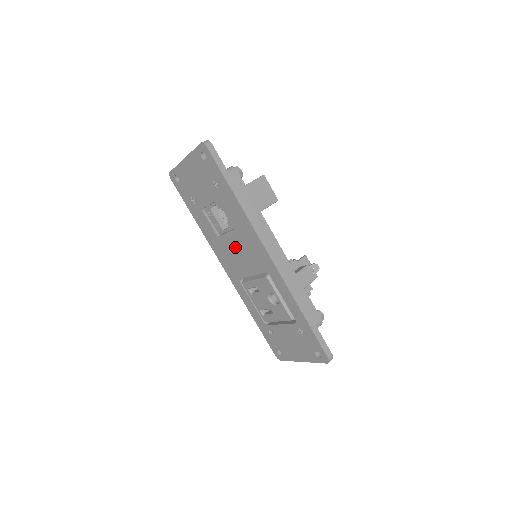
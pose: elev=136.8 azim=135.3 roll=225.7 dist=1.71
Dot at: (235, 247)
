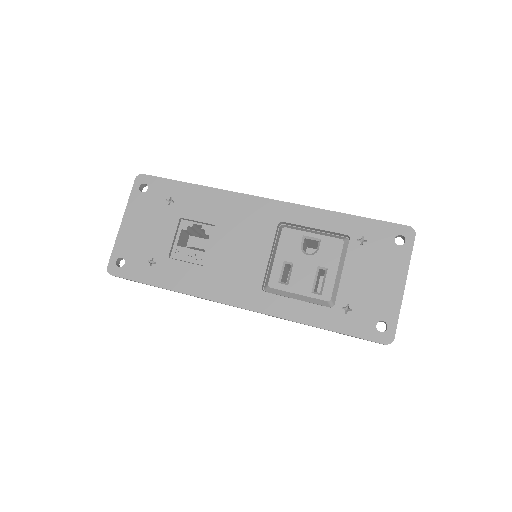
Dot at: (230, 247)
